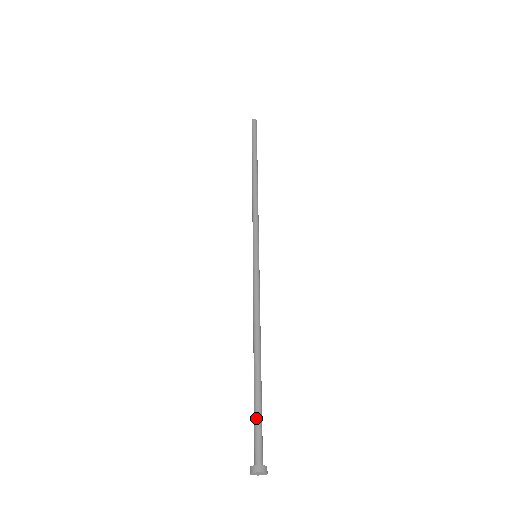
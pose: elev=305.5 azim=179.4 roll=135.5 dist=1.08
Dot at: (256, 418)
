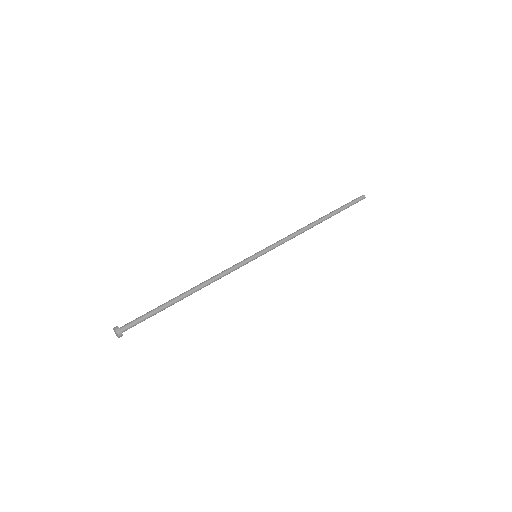
Dot at: (146, 313)
